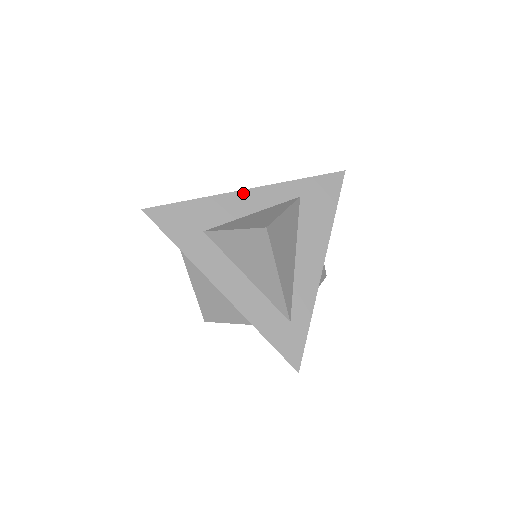
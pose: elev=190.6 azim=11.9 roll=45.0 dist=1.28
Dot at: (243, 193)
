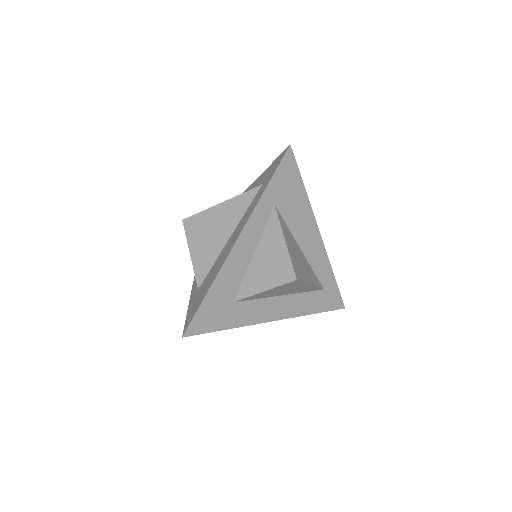
Dot at: (236, 247)
